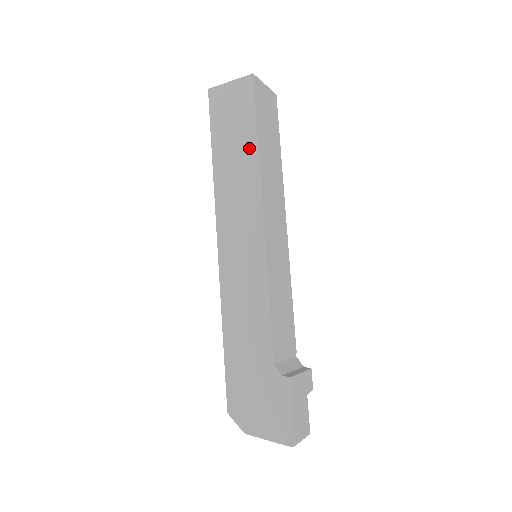
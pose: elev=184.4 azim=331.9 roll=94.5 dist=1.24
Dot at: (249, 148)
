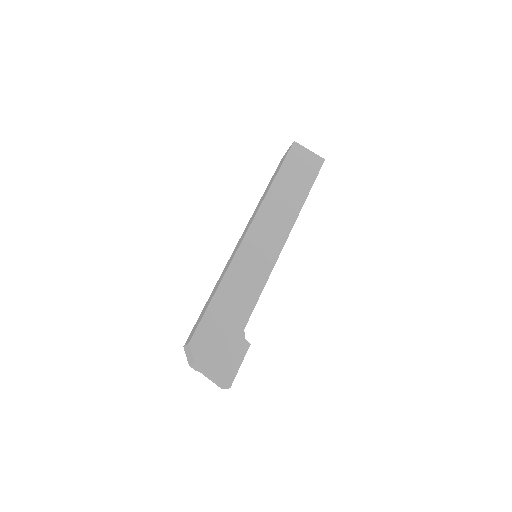
Dot at: (300, 195)
